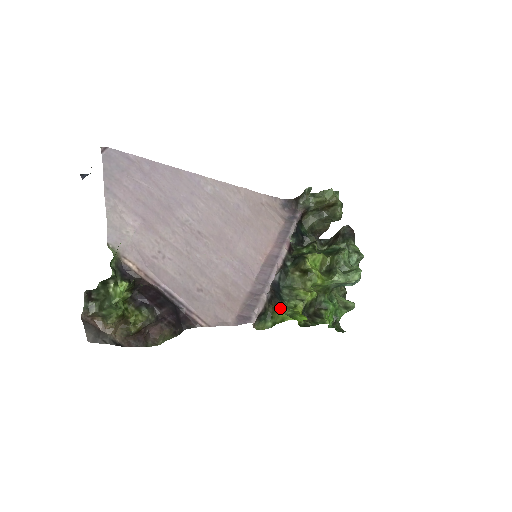
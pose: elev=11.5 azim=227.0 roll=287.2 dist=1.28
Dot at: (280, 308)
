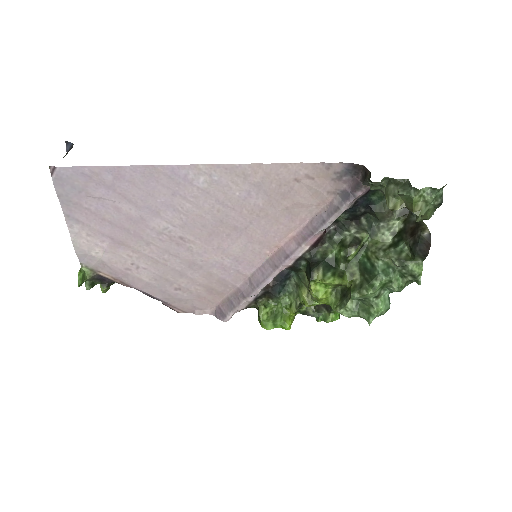
Dot at: (274, 301)
